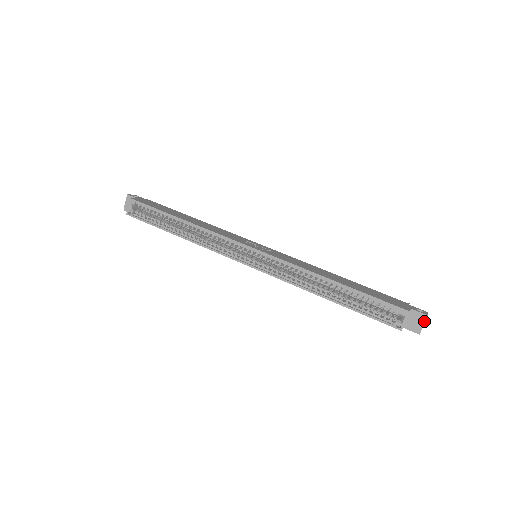
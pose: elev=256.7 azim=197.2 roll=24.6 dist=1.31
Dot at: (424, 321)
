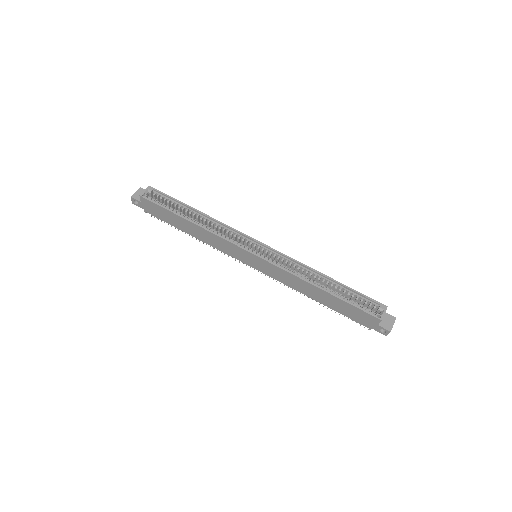
Dot at: (394, 322)
